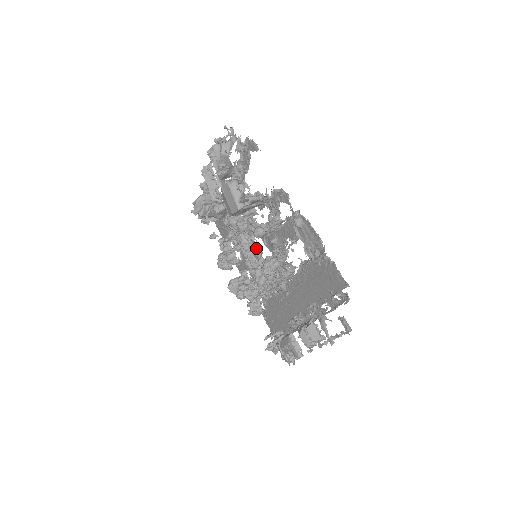
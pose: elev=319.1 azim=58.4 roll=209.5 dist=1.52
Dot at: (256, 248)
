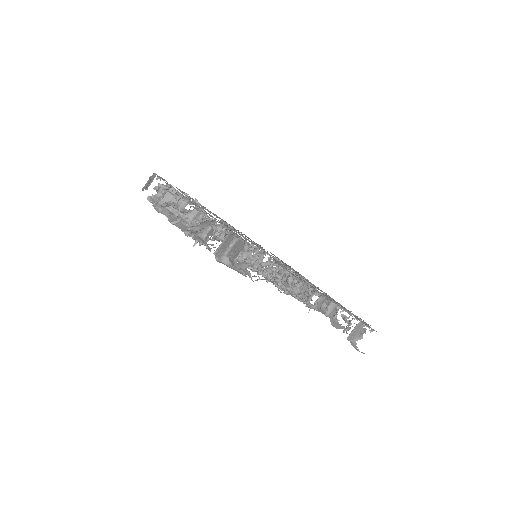
Dot at: occluded
